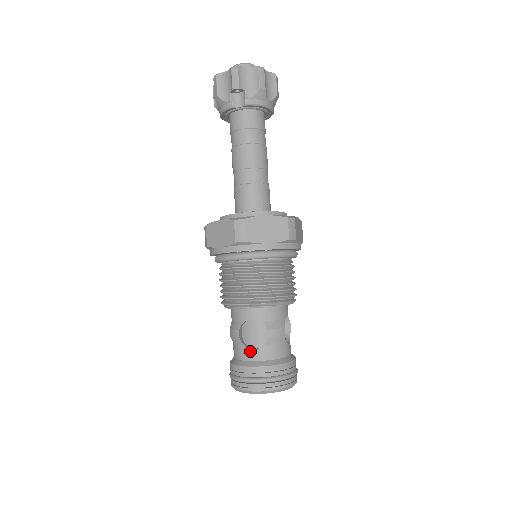
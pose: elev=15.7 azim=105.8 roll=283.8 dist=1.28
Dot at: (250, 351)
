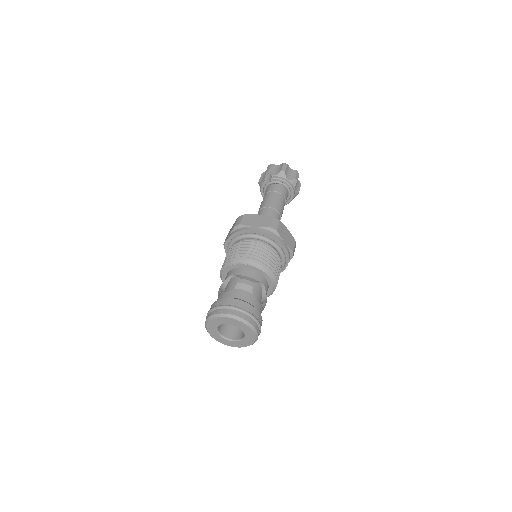
Dot at: (223, 293)
